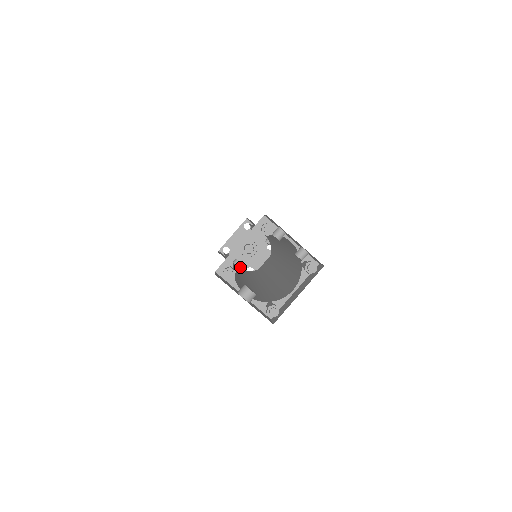
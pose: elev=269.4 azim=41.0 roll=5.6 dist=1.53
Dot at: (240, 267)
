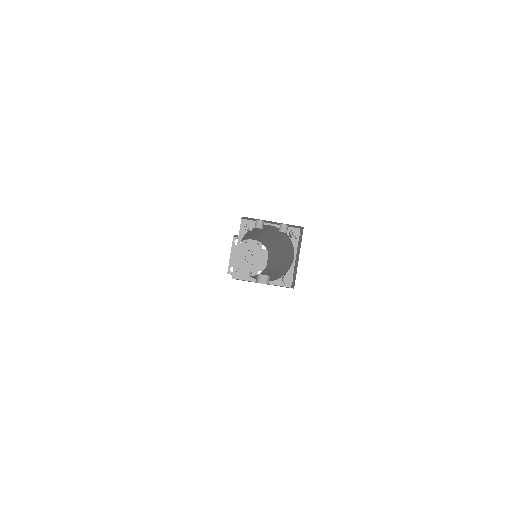
Dot at: occluded
